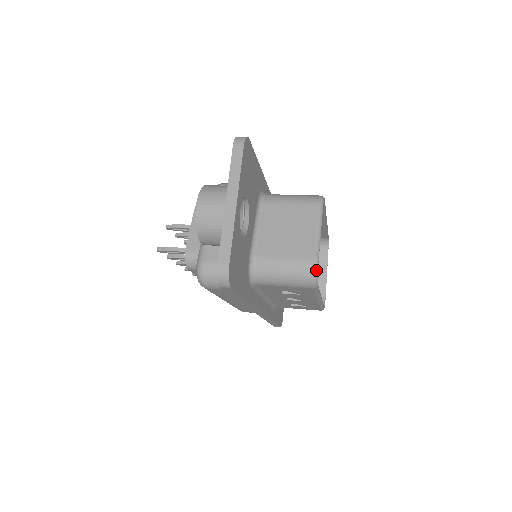
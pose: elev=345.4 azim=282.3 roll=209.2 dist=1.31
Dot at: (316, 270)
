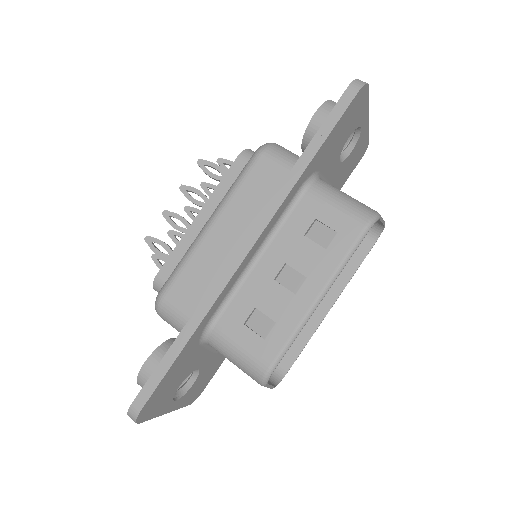
Dot at: (275, 386)
